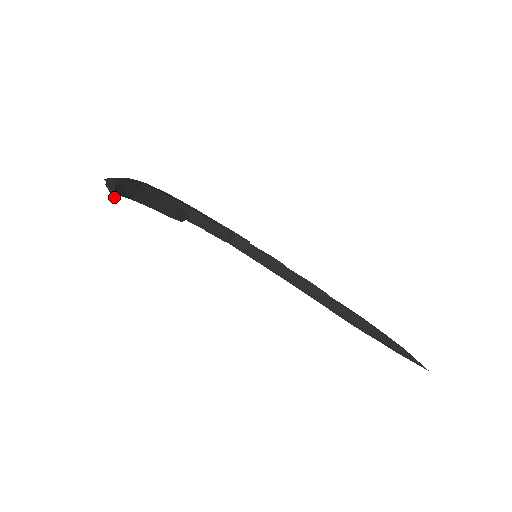
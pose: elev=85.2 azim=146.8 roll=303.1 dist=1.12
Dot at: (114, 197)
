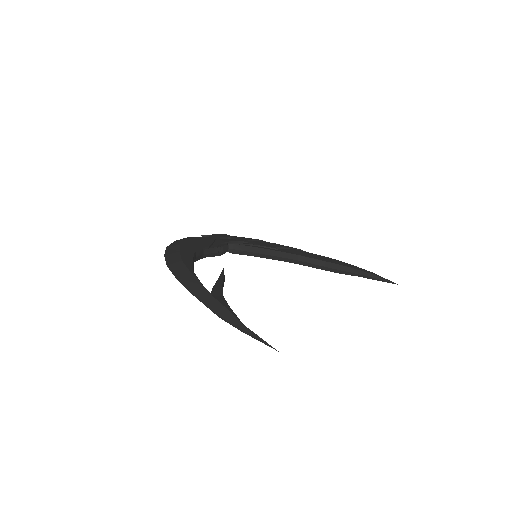
Dot at: (276, 350)
